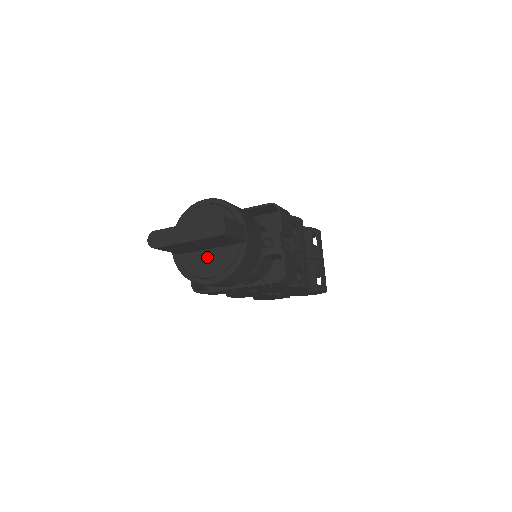
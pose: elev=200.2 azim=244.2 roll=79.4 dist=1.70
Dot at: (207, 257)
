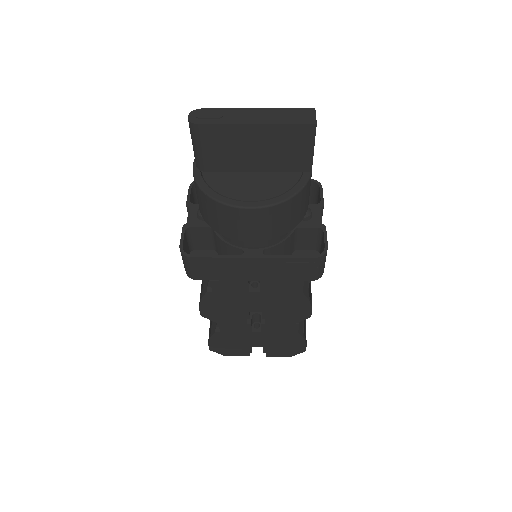
Dot at: (250, 179)
